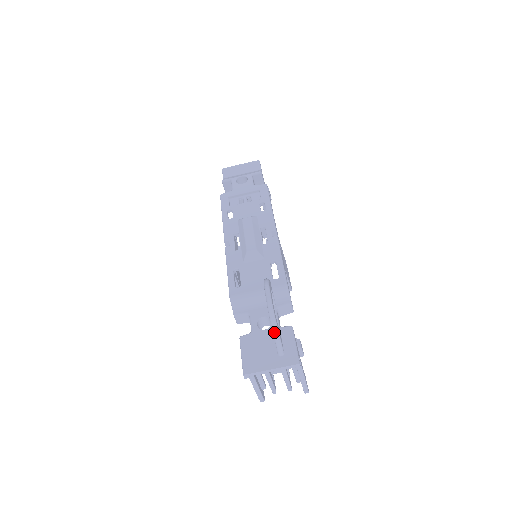
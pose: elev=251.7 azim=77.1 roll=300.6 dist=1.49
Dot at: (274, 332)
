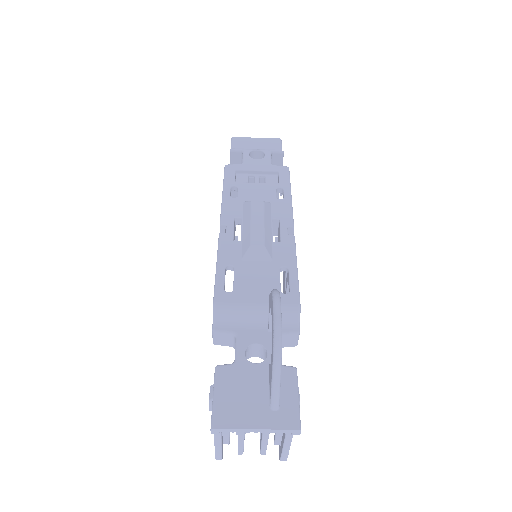
Dot at: (274, 373)
